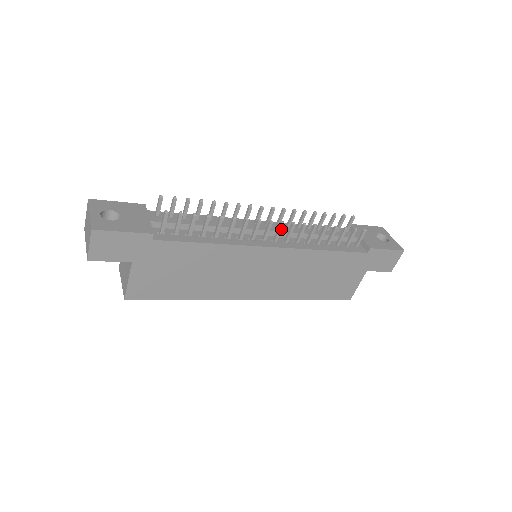
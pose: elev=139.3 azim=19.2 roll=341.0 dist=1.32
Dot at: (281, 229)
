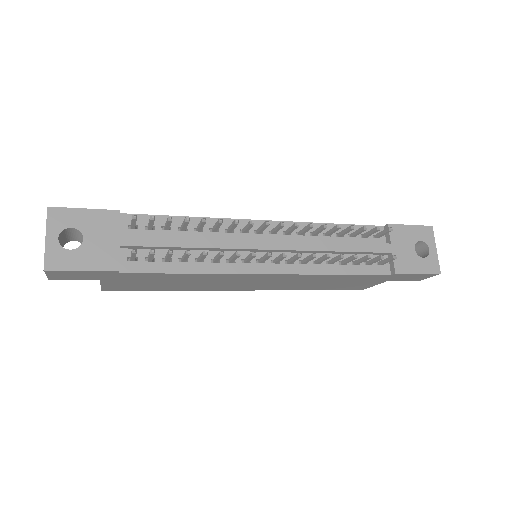
Dot at: (283, 258)
